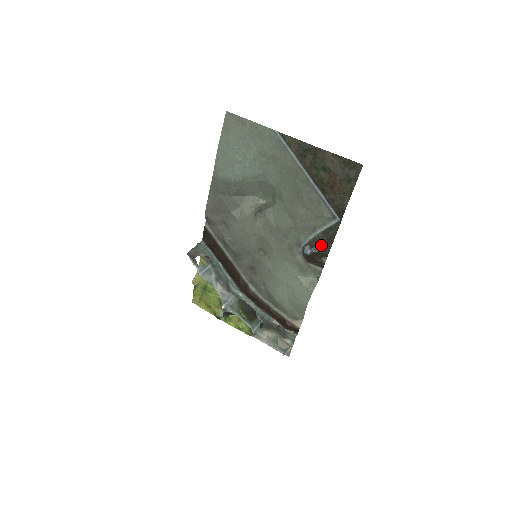
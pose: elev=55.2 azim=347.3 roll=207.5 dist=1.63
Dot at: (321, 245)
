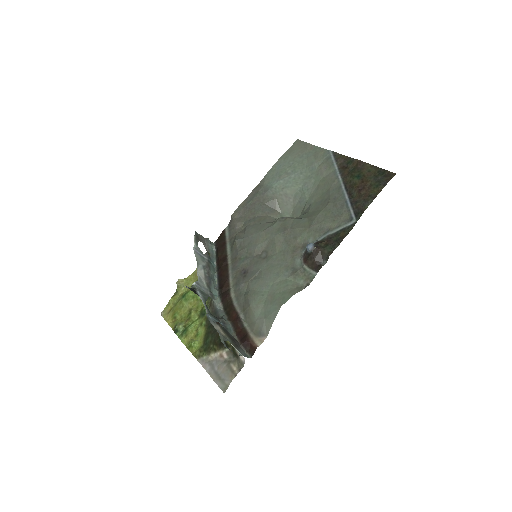
Dot at: (327, 244)
